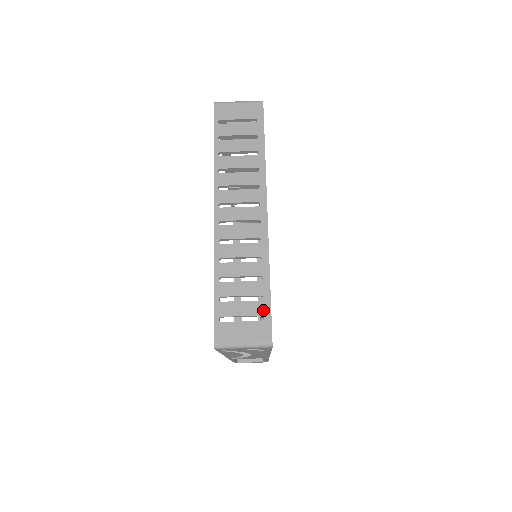
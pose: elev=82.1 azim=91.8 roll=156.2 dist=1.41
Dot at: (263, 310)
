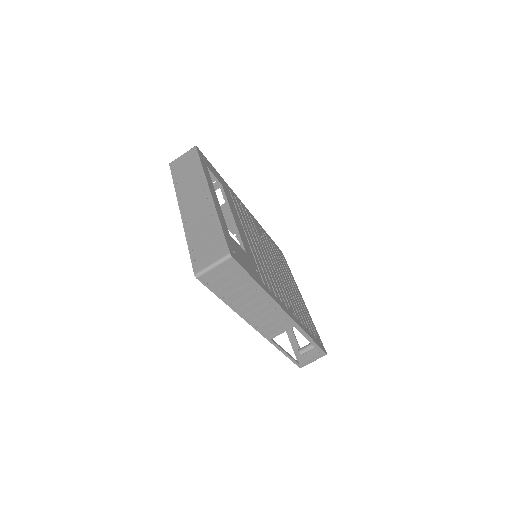
Dot at: (220, 240)
